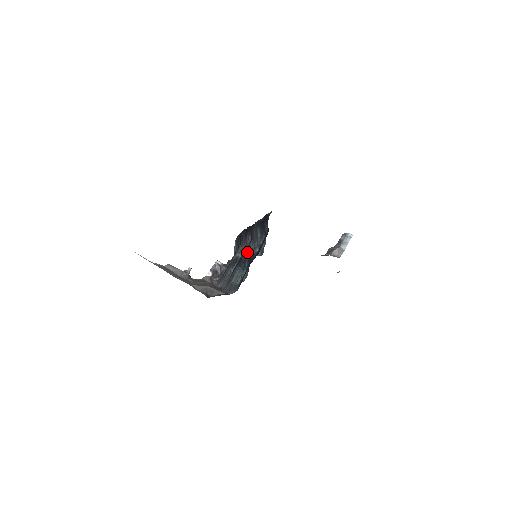
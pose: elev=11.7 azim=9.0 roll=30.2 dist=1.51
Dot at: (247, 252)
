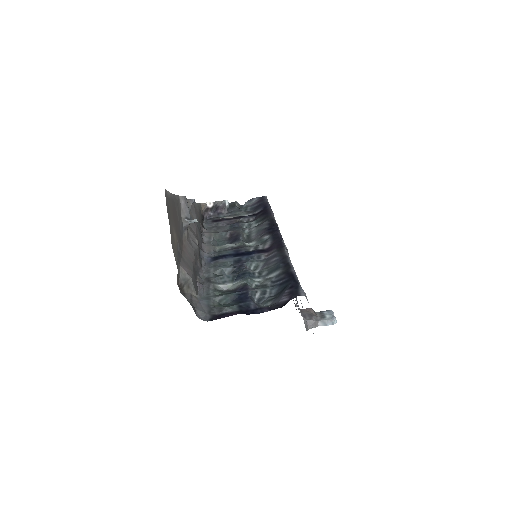
Dot at: (252, 262)
